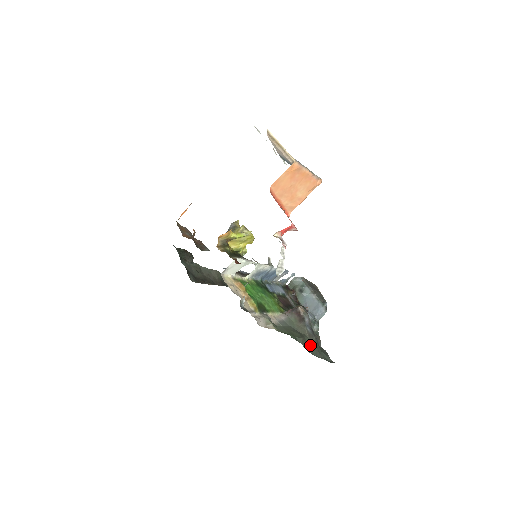
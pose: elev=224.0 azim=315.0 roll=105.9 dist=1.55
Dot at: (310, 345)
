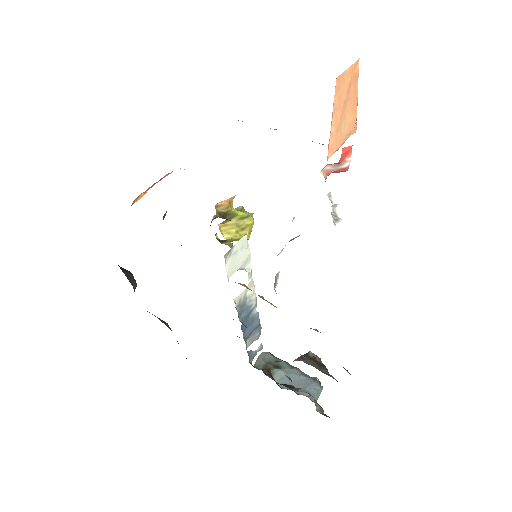
Dot at: occluded
